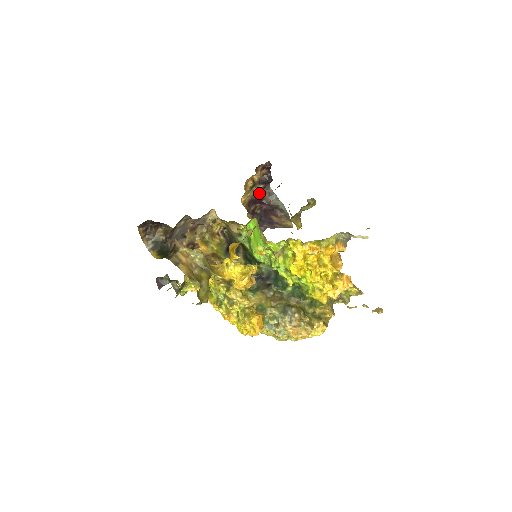
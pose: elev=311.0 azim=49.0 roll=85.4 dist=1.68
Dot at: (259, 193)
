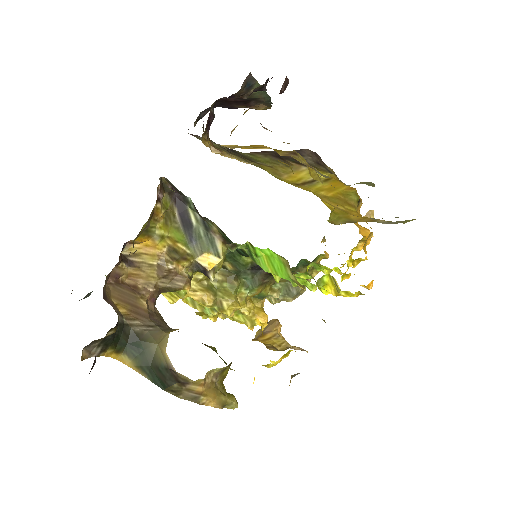
Dot at: occluded
